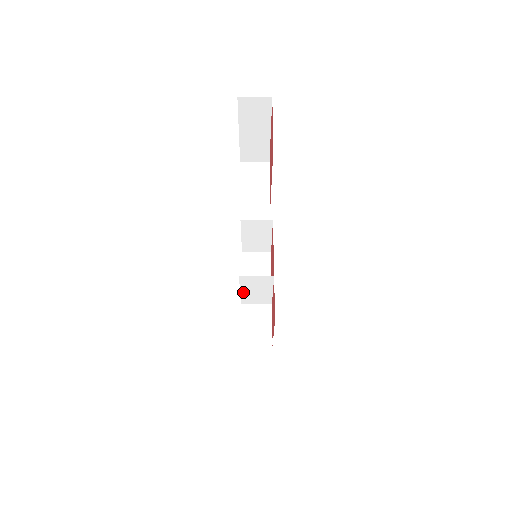
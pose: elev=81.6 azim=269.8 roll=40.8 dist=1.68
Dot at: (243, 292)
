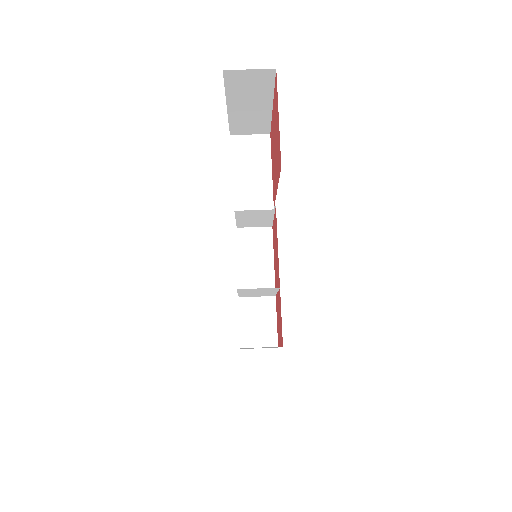
Dot at: (241, 293)
